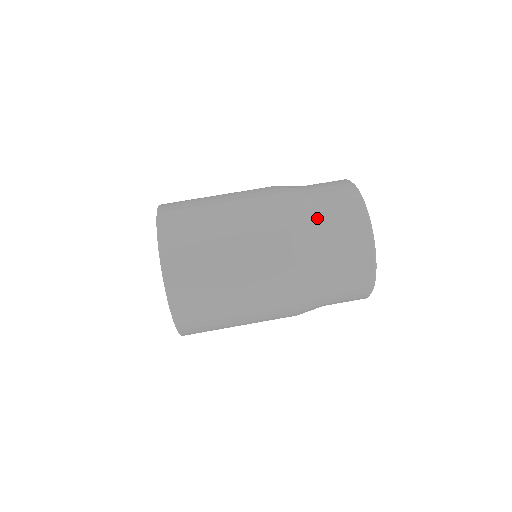
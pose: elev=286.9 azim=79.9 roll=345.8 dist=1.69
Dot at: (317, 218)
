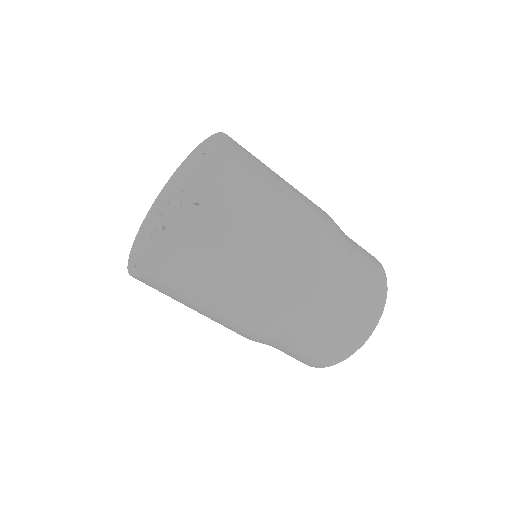
Dot at: (337, 309)
